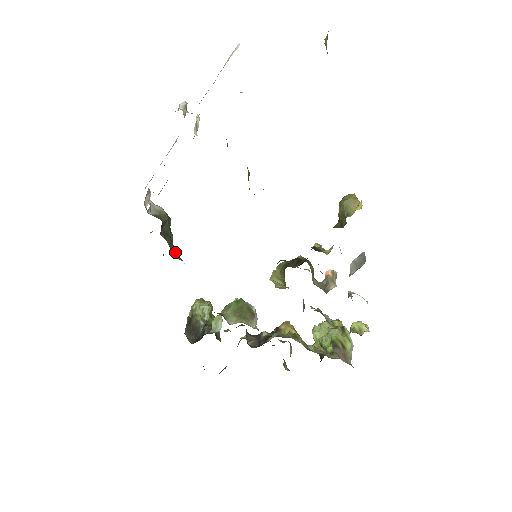
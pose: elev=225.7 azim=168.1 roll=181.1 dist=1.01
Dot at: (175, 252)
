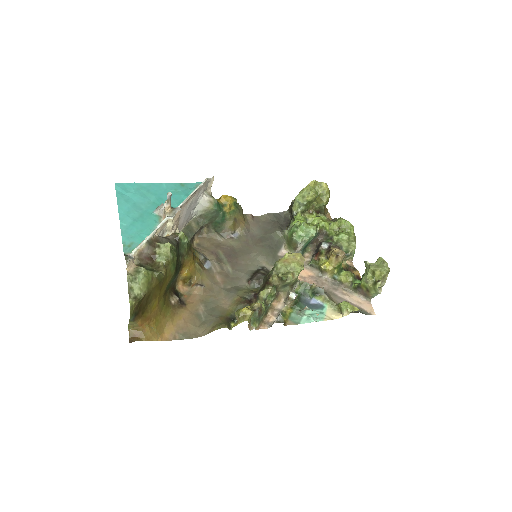
Dot at: (221, 227)
